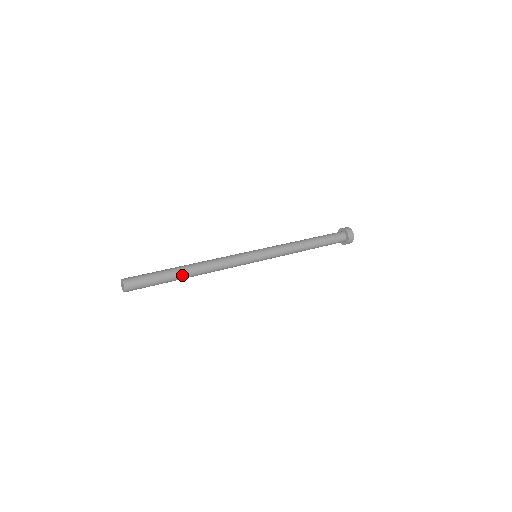
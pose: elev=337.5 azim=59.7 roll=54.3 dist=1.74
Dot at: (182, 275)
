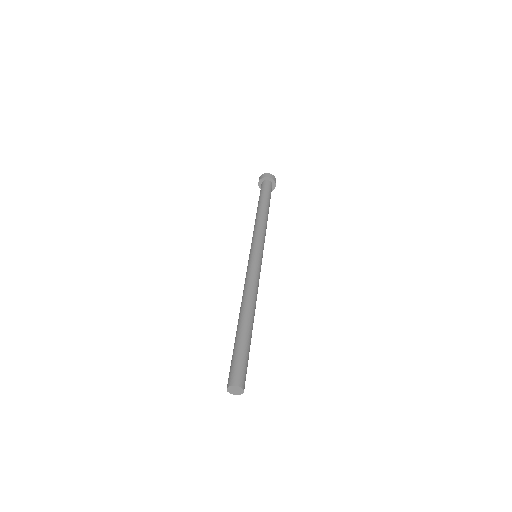
Dot at: (252, 328)
